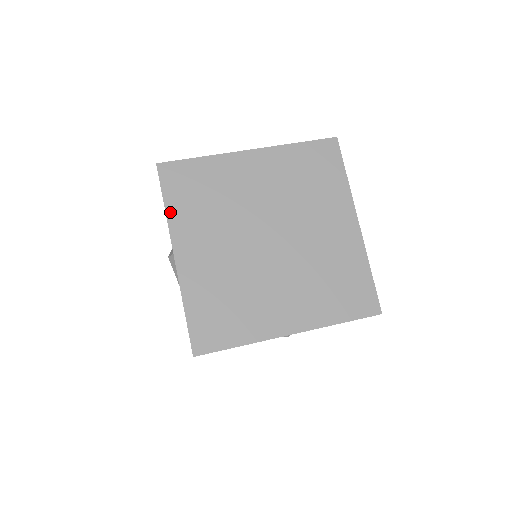
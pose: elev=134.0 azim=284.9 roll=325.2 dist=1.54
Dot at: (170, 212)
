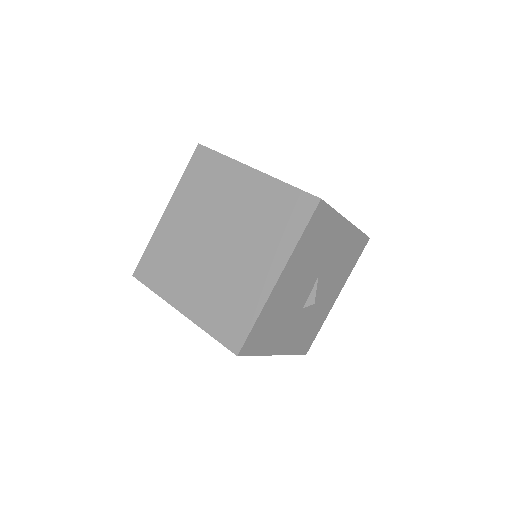
Dot at: (183, 181)
